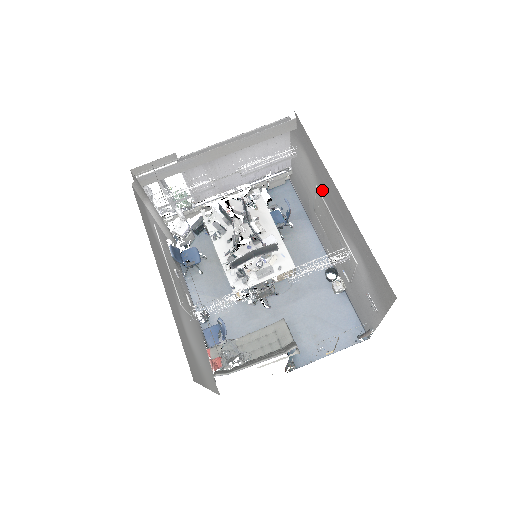
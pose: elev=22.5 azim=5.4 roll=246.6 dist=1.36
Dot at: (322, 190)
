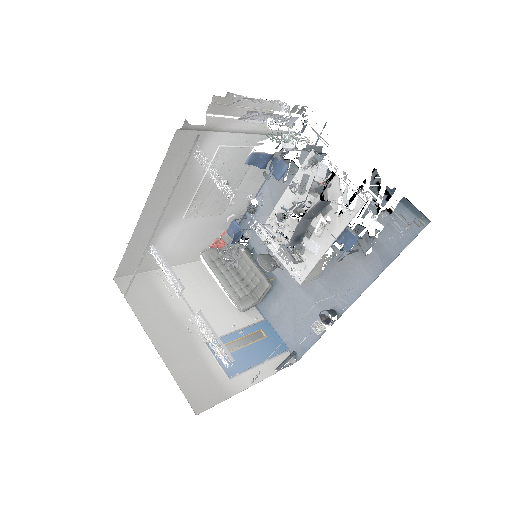
Dot at: occluded
